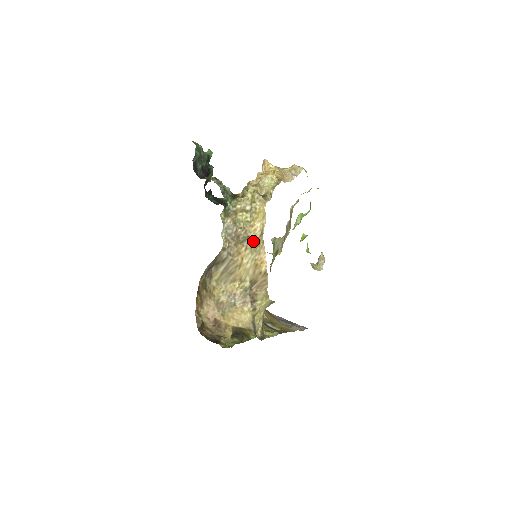
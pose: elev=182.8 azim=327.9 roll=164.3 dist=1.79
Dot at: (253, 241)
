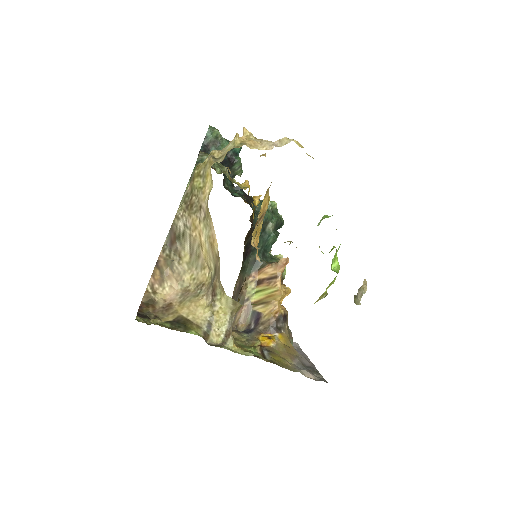
Dot at: (204, 211)
